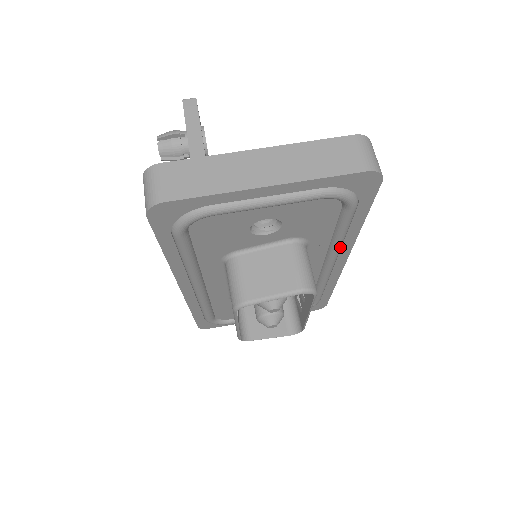
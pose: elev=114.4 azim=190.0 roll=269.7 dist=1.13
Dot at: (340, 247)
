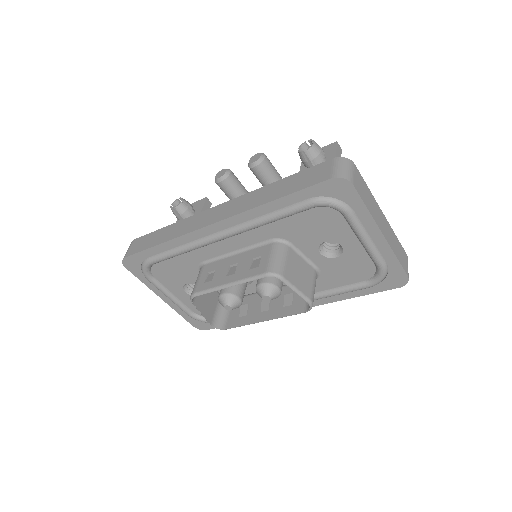
Dot at: (314, 300)
